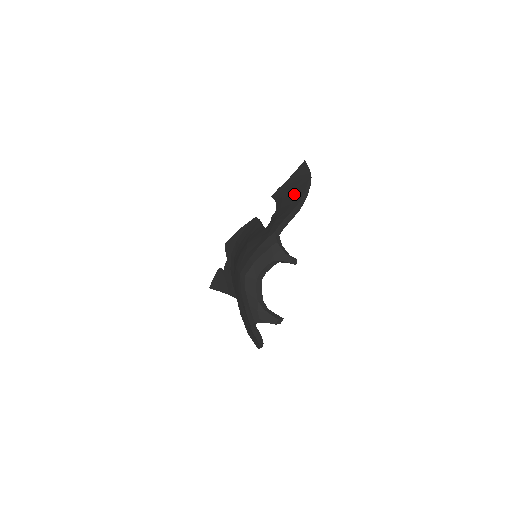
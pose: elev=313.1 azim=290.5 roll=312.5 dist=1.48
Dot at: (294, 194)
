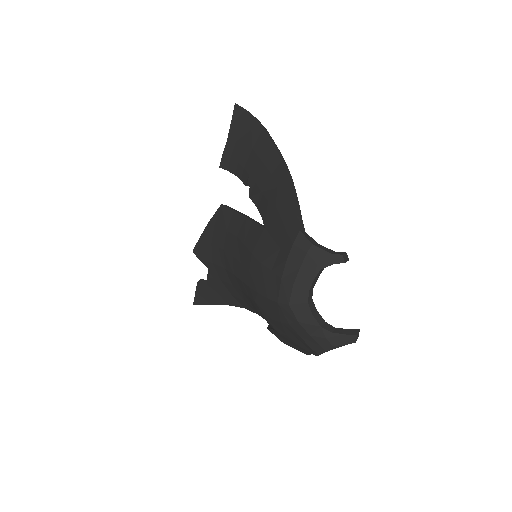
Dot at: (260, 156)
